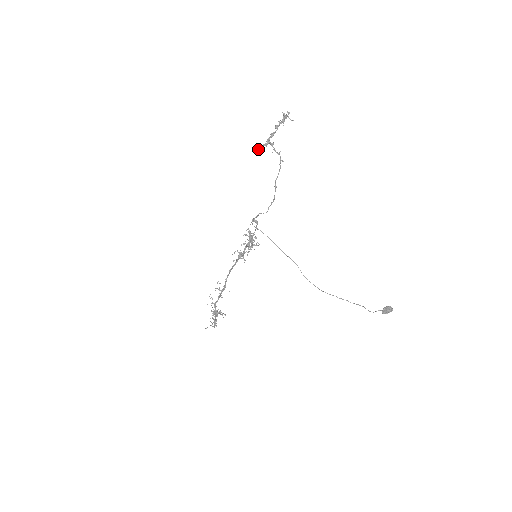
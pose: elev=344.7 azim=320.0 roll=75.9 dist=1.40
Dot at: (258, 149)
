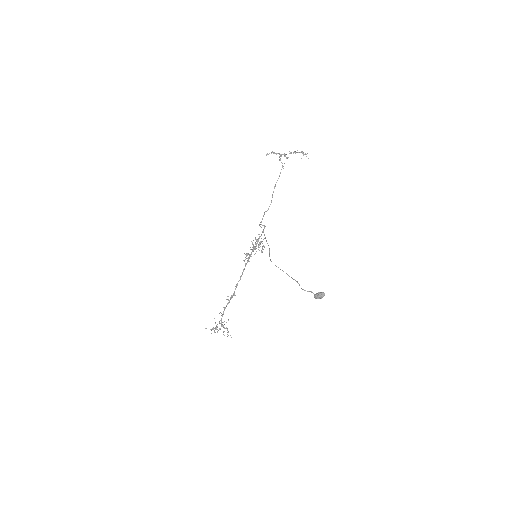
Dot at: (267, 154)
